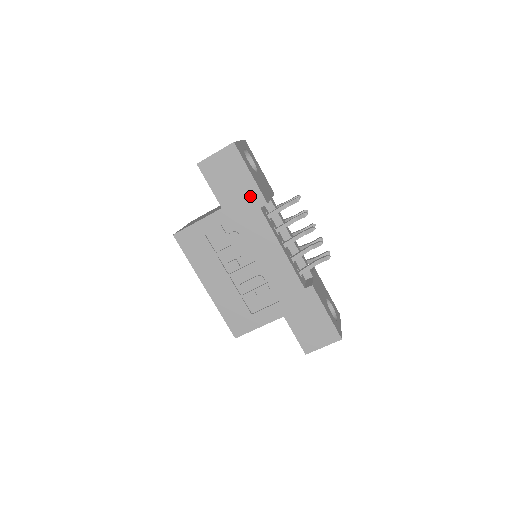
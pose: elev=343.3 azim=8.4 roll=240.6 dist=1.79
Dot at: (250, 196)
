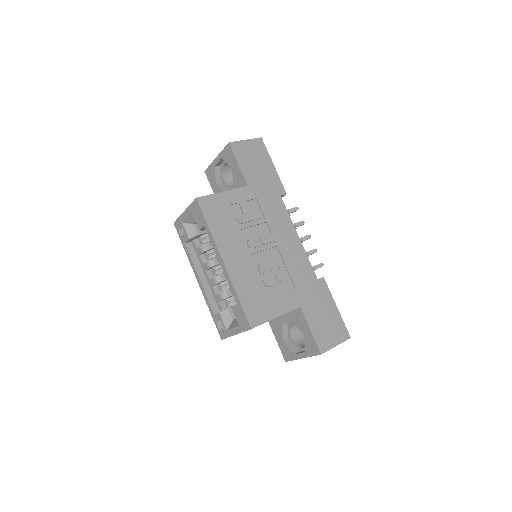
Dot at: (273, 183)
